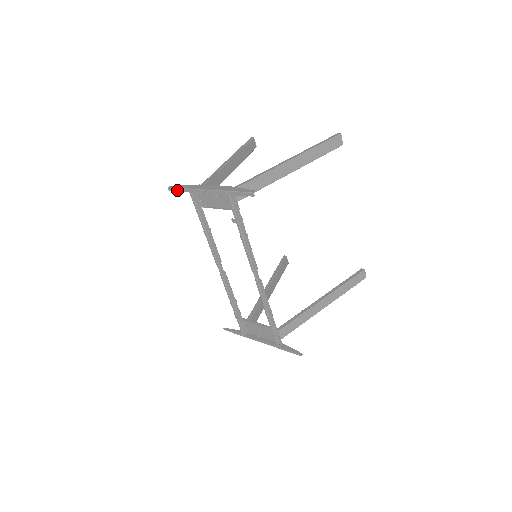
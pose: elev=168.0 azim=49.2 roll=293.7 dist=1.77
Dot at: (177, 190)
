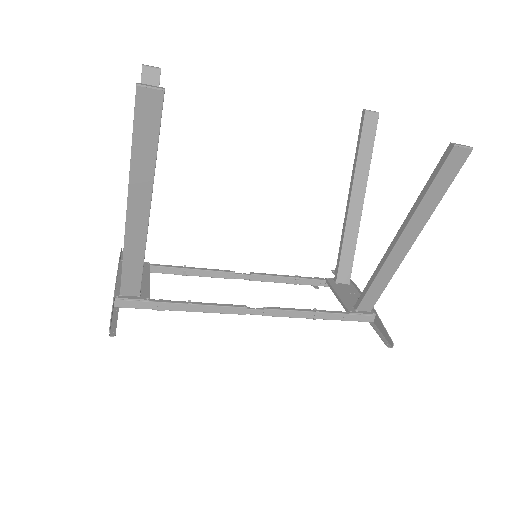
Dot at: occluded
